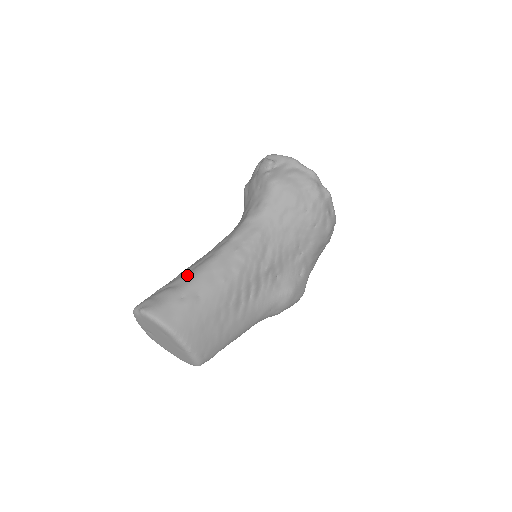
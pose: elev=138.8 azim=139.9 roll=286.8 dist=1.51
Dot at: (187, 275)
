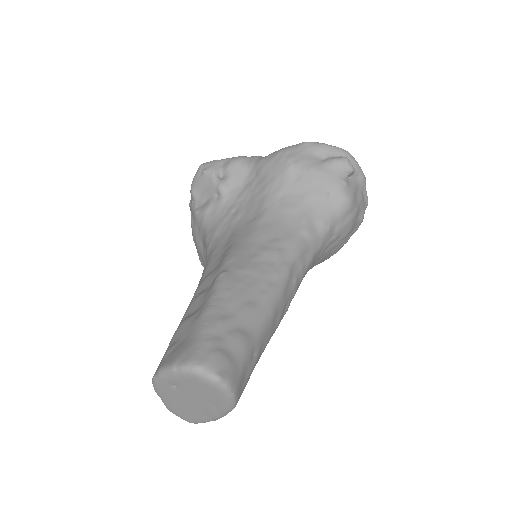
Dot at: (256, 311)
